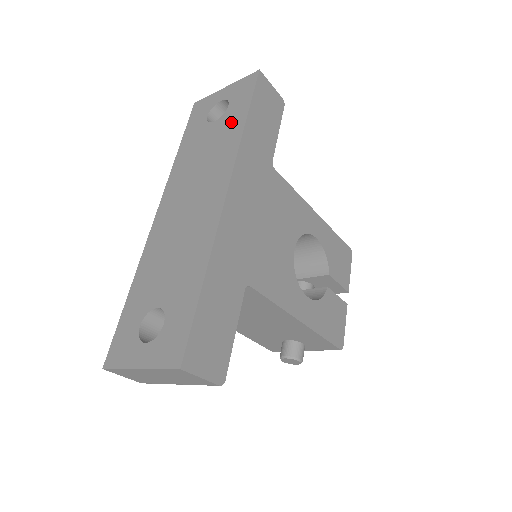
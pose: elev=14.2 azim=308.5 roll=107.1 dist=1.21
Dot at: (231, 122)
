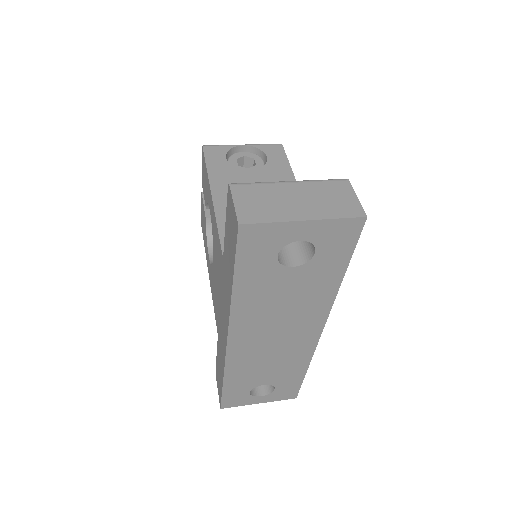
Dot at: (322, 276)
